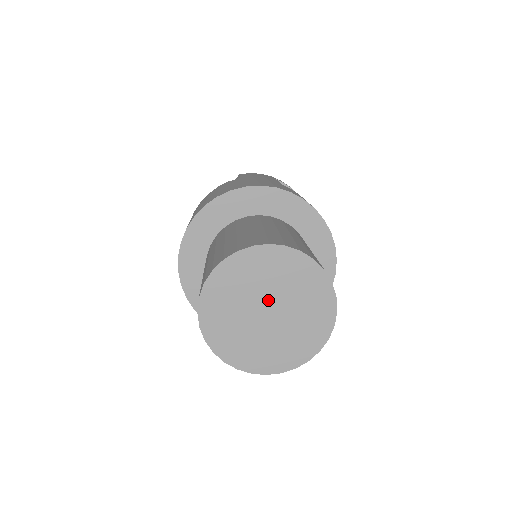
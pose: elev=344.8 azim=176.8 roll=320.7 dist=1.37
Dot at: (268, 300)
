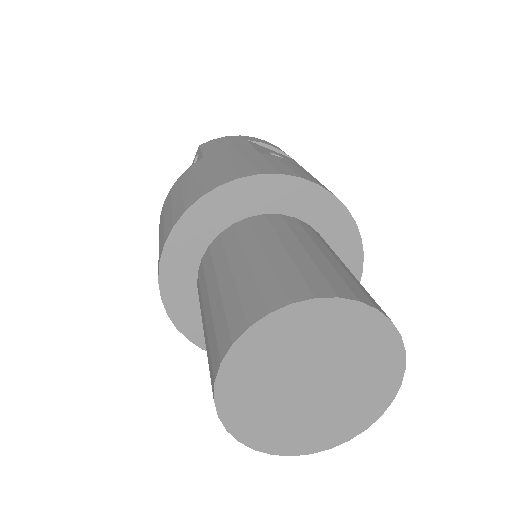
Dot at: (309, 370)
